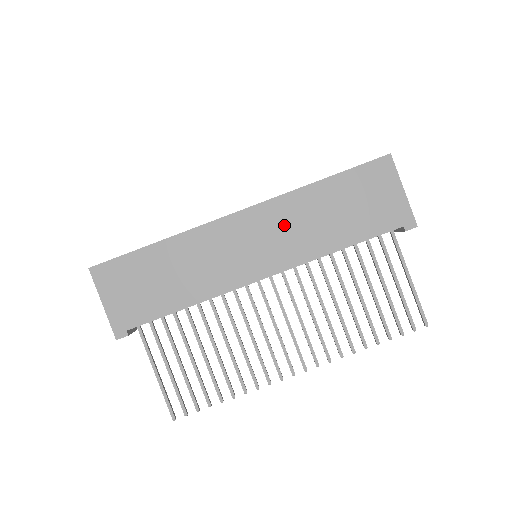
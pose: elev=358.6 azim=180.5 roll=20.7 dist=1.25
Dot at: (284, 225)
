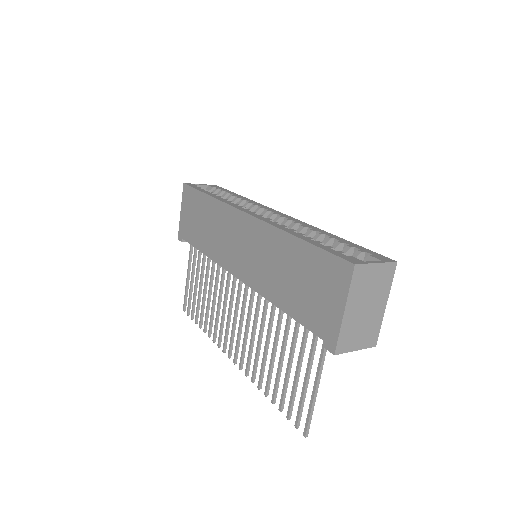
Dot at: (261, 250)
